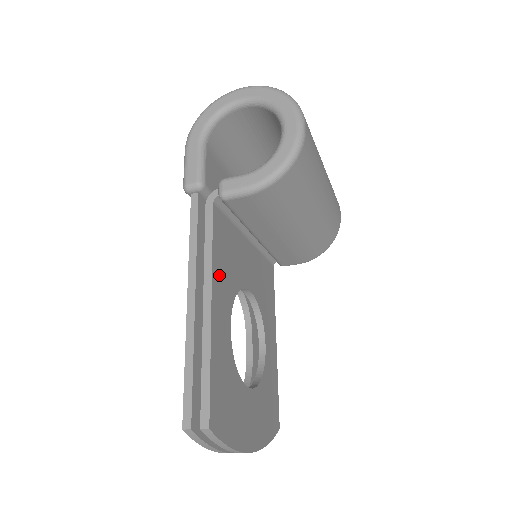
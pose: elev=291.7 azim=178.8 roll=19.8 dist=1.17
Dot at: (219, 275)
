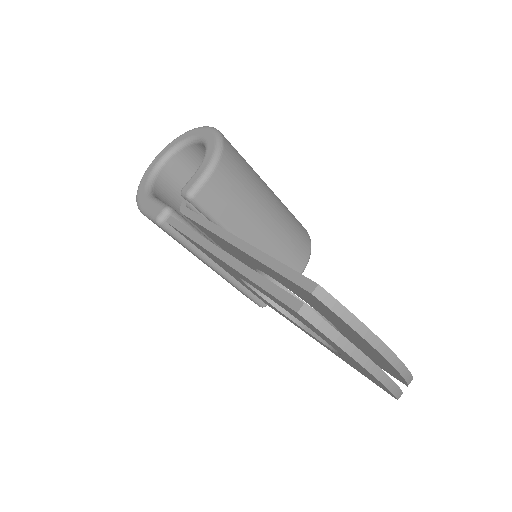
Dot at: occluded
